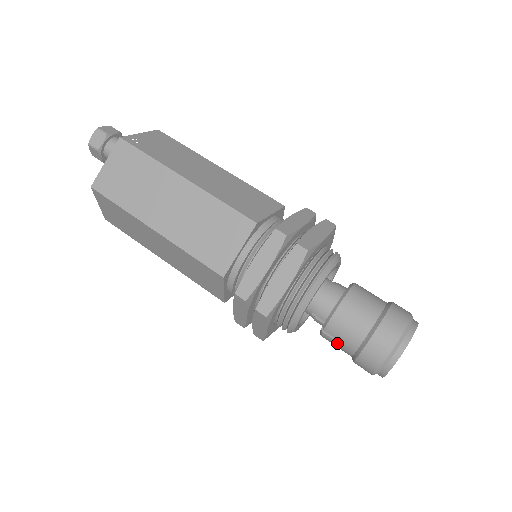
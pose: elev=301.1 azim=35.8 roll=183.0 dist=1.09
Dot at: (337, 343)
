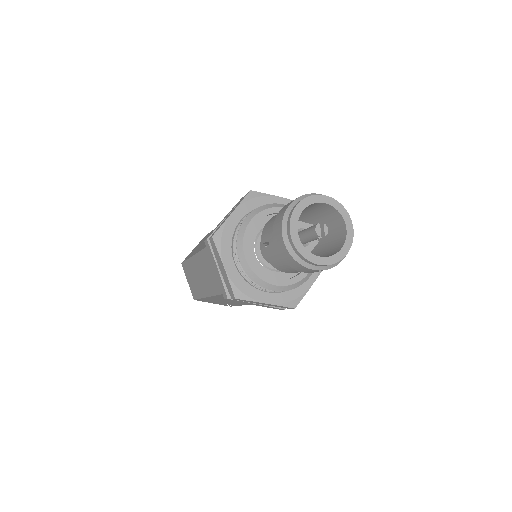
Dot at: (269, 247)
